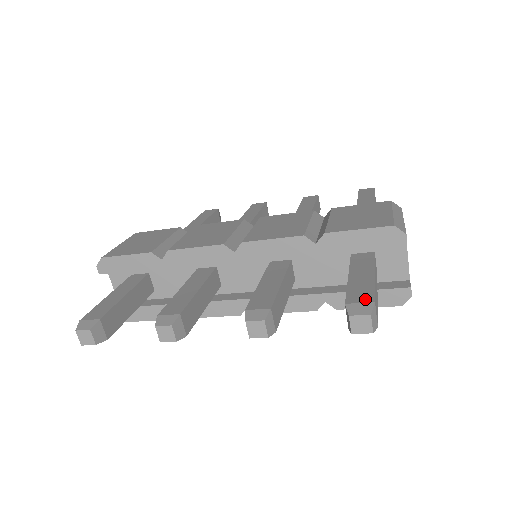
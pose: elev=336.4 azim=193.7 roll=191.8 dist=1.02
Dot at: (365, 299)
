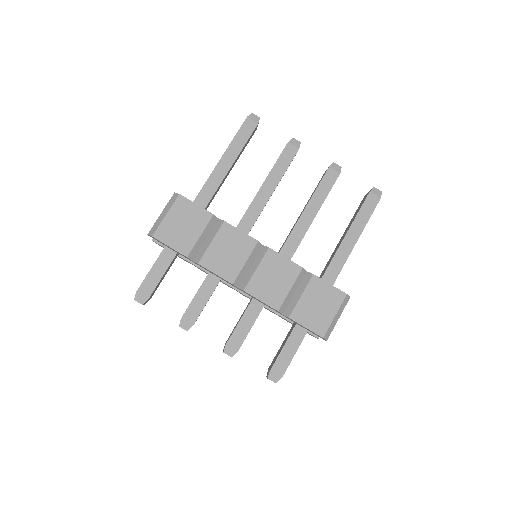
Dot at: (280, 373)
